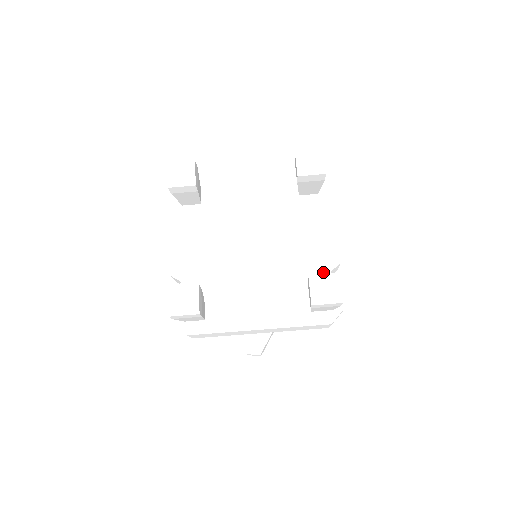
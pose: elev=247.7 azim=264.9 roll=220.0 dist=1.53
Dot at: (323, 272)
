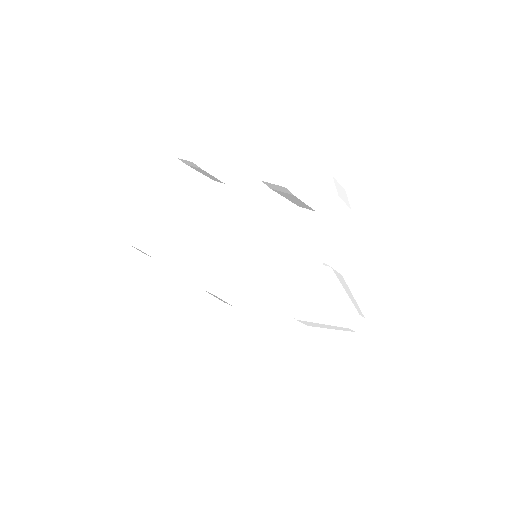
Dot at: occluded
